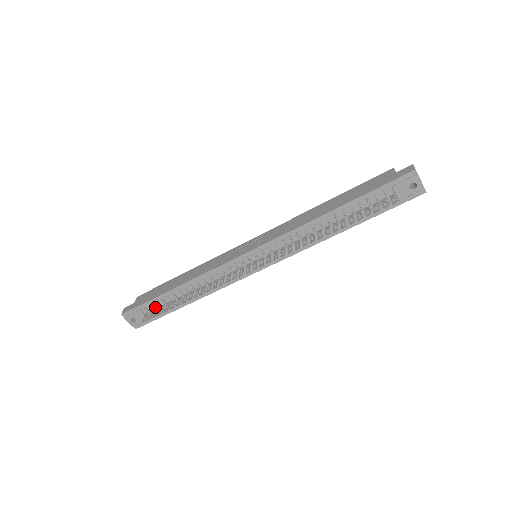
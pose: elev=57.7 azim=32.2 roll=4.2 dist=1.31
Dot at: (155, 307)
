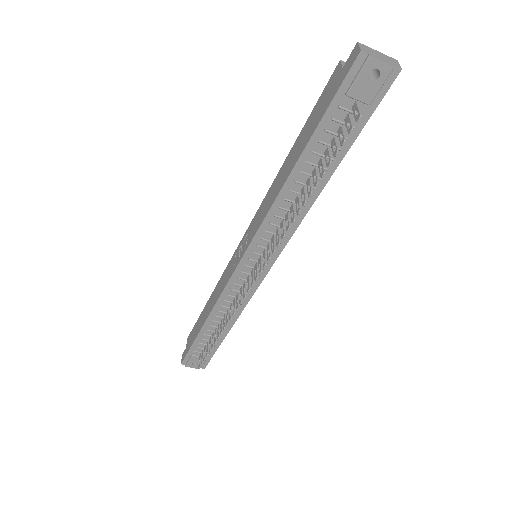
Dot at: (203, 346)
